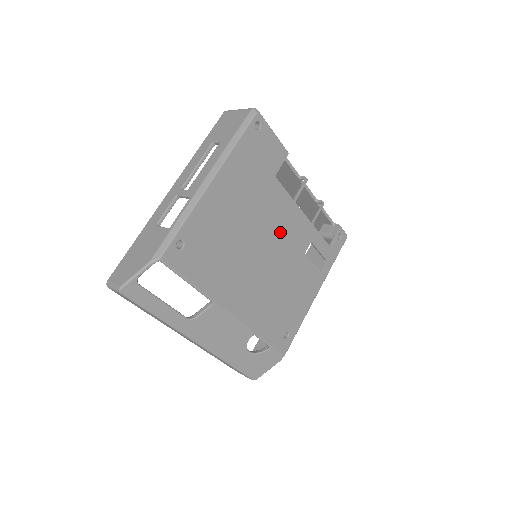
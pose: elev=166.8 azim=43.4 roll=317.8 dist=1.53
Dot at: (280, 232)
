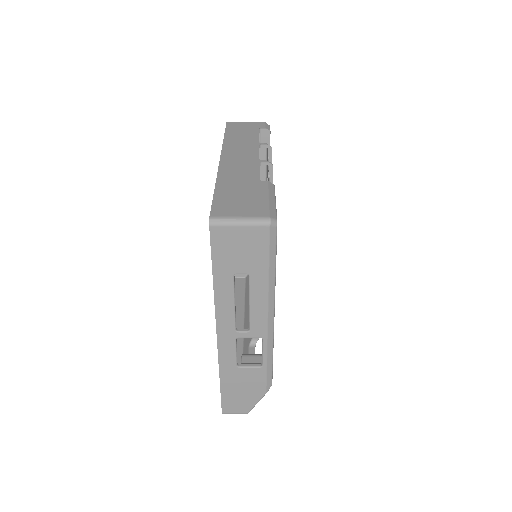
Dot at: occluded
